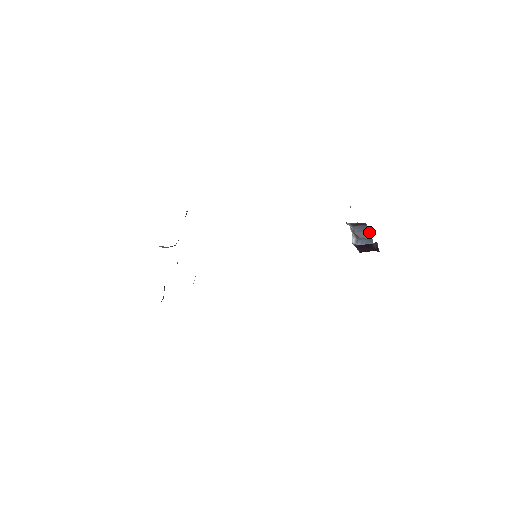
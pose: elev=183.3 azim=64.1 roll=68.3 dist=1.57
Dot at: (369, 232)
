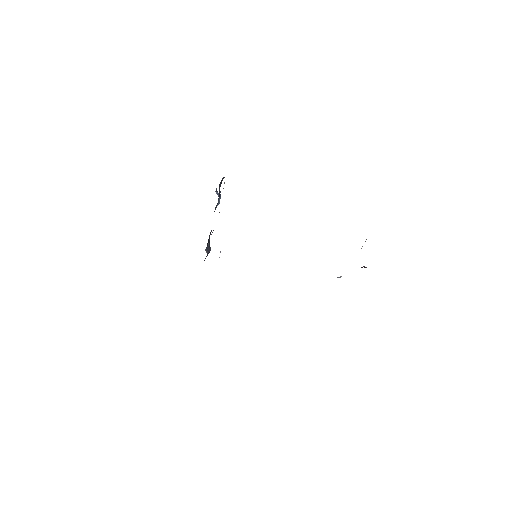
Dot at: occluded
